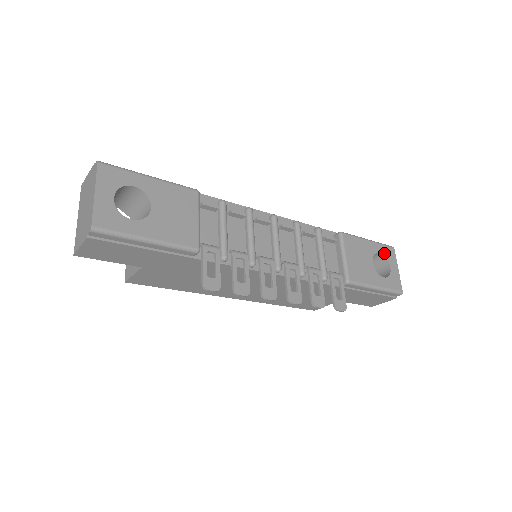
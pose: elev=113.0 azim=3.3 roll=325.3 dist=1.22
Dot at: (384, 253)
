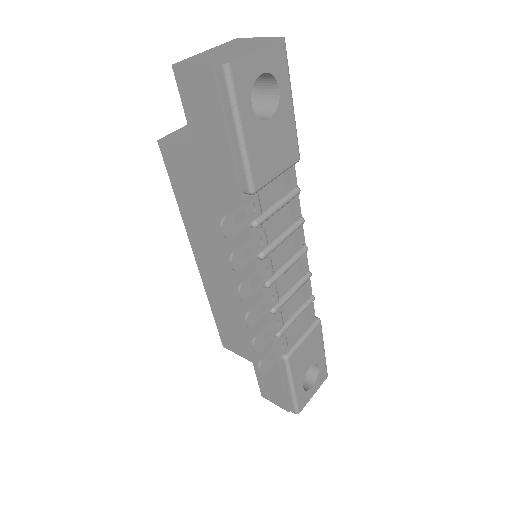
Dot at: (321, 371)
